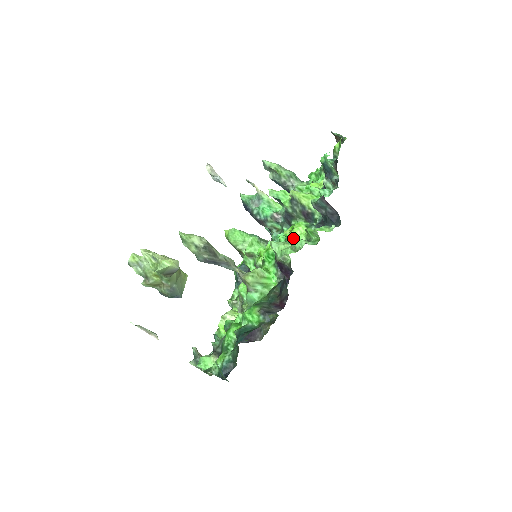
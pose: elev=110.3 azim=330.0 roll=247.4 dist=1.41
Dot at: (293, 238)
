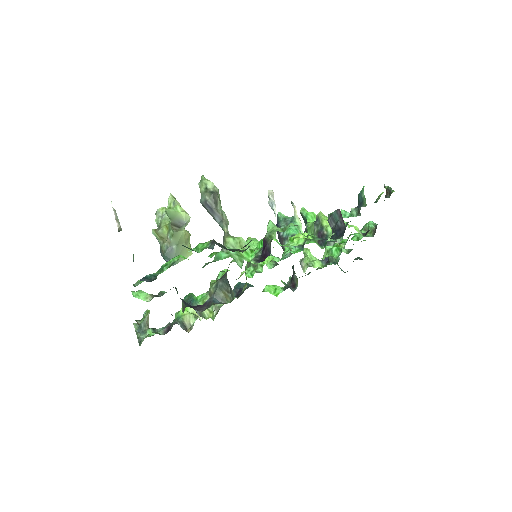
Dot at: (294, 239)
